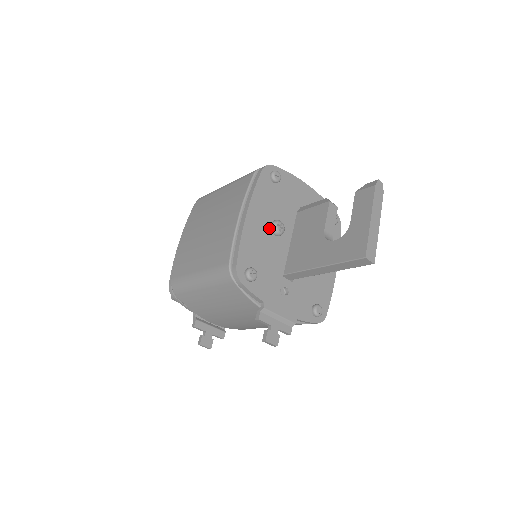
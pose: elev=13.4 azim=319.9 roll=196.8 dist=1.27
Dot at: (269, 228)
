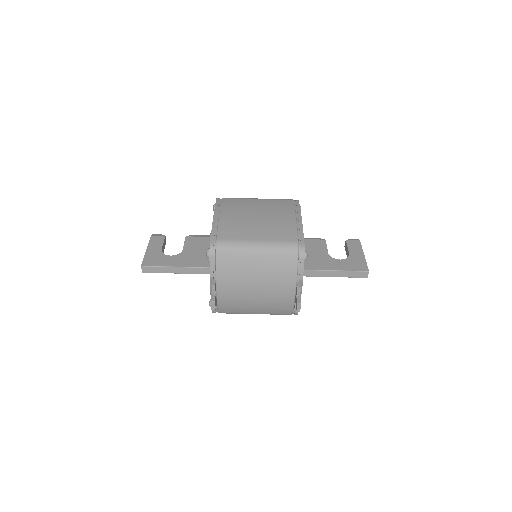
Dot at: occluded
